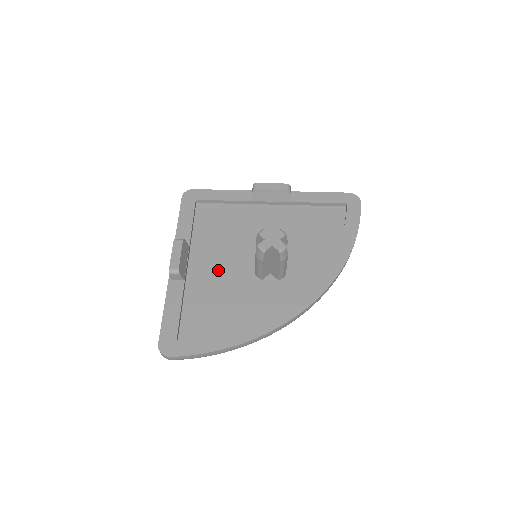
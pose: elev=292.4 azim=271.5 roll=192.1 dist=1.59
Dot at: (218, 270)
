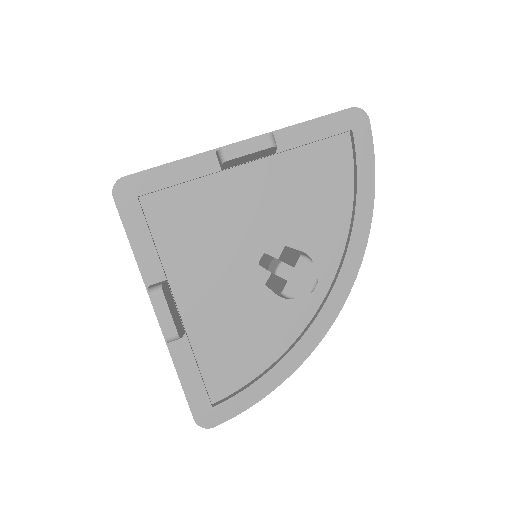
Dot at: (218, 297)
